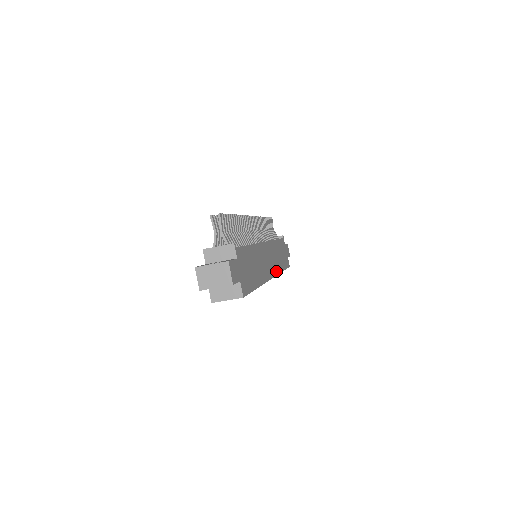
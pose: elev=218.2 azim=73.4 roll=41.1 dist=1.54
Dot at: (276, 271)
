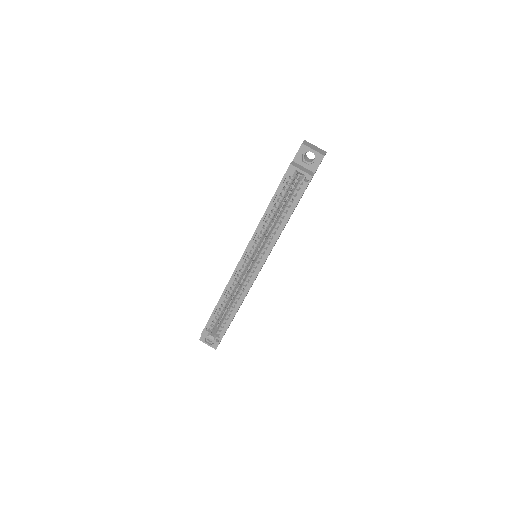
Dot at: occluded
